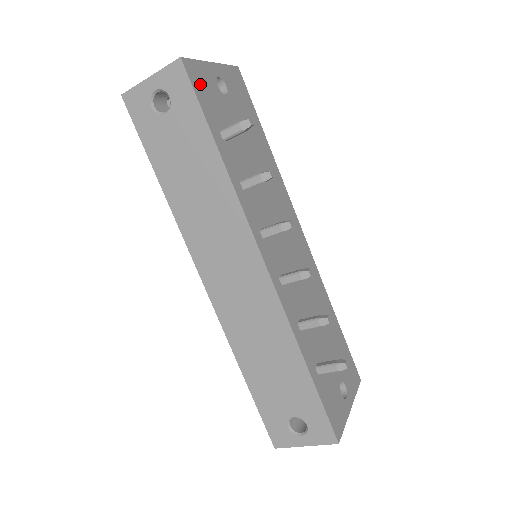
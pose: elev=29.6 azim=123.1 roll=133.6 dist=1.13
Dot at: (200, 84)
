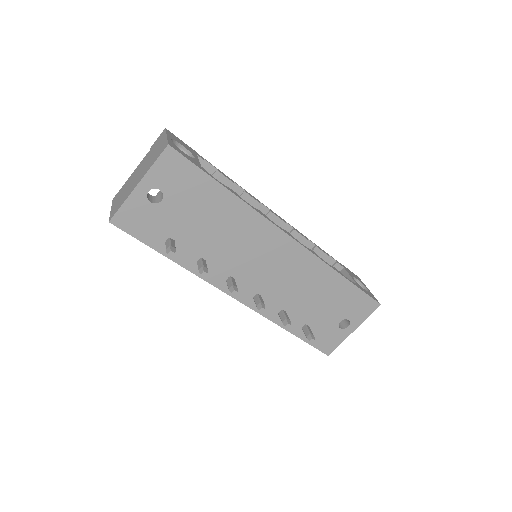
Dot at: (134, 223)
